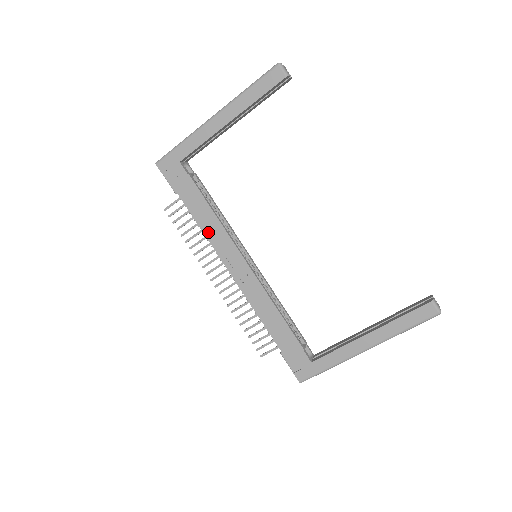
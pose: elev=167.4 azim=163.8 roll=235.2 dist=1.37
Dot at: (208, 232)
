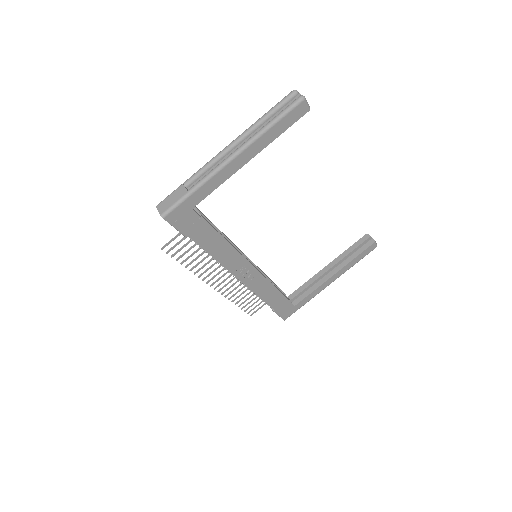
Dot at: (220, 258)
